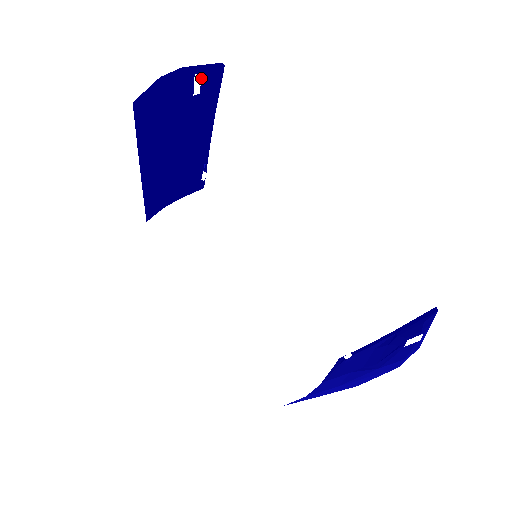
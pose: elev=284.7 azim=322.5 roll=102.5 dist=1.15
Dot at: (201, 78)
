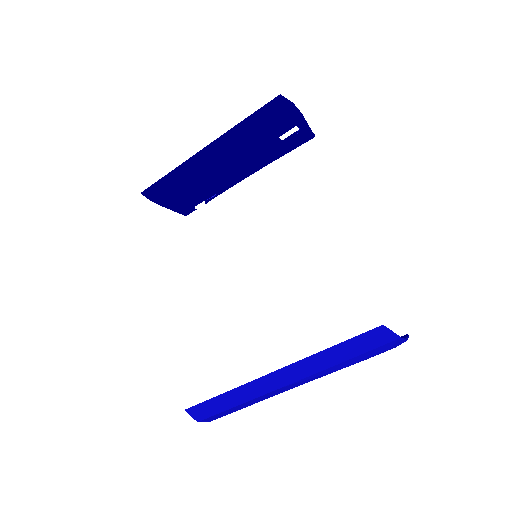
Dot at: (295, 132)
